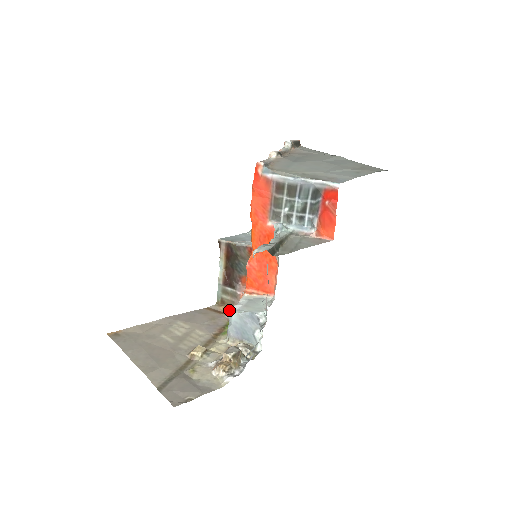
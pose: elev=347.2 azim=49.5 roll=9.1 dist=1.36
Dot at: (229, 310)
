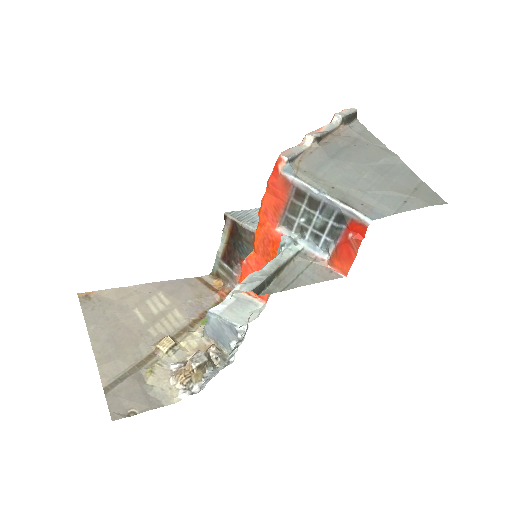
Dot at: (209, 310)
